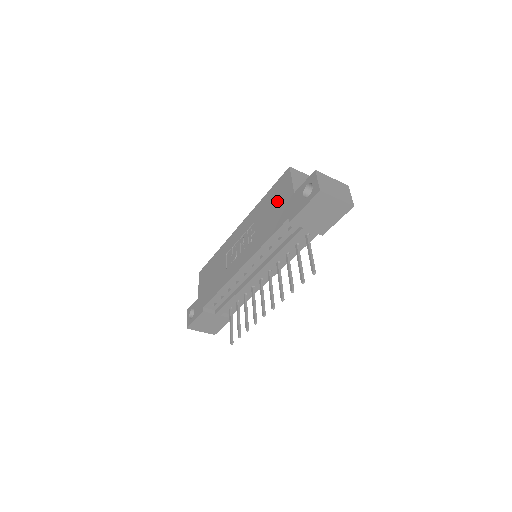
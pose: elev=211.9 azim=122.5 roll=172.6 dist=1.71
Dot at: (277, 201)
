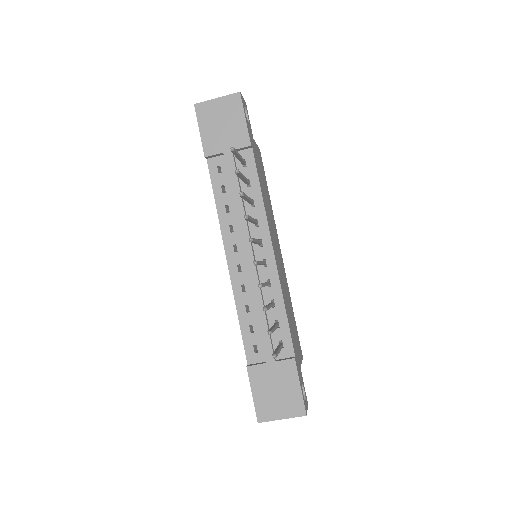
Dot at: occluded
